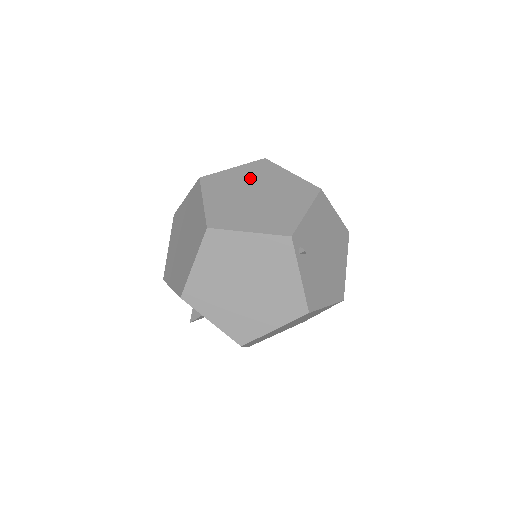
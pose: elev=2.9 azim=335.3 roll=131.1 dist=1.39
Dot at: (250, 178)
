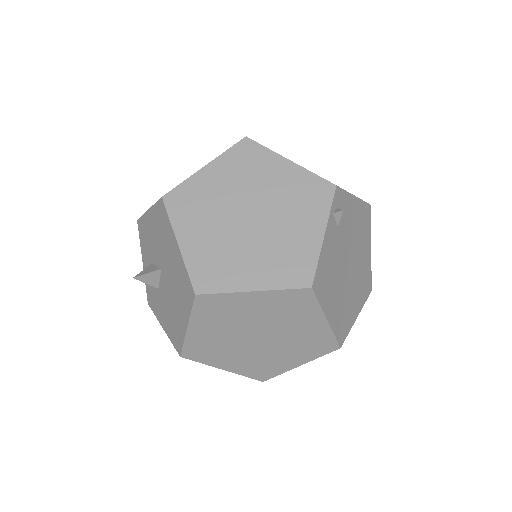
Dot at: occluded
